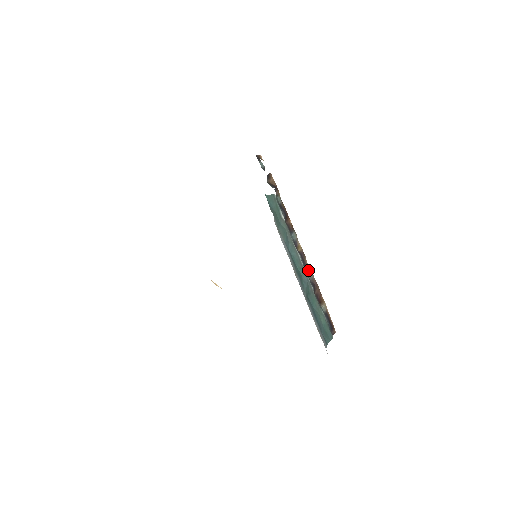
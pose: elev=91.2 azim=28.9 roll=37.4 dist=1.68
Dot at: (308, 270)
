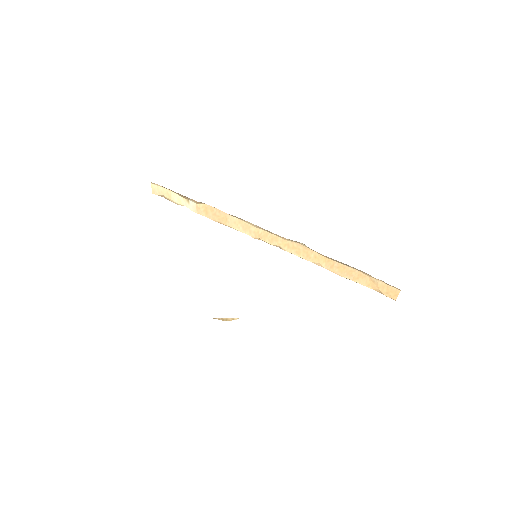
Dot at: occluded
